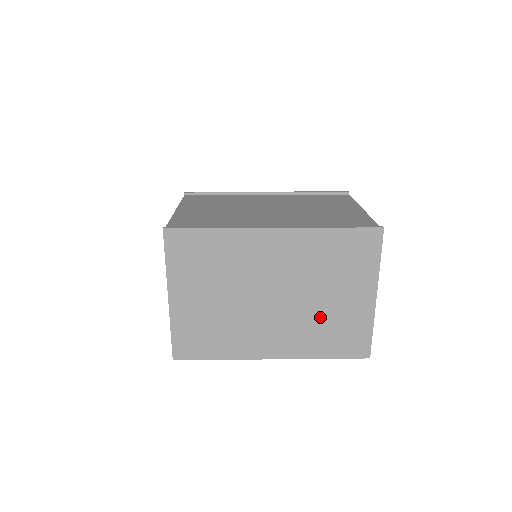
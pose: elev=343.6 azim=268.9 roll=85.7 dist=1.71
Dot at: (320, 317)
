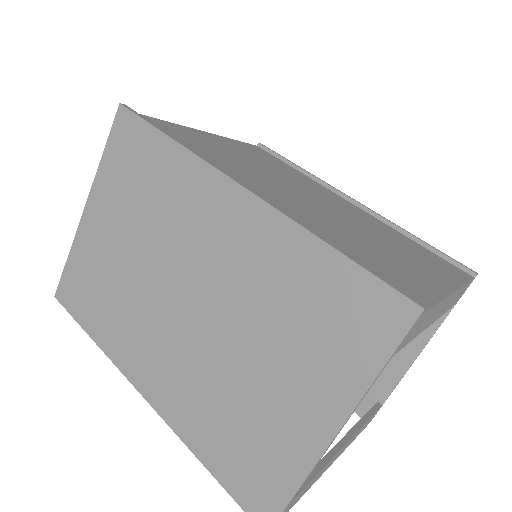
Dot at: (230, 390)
